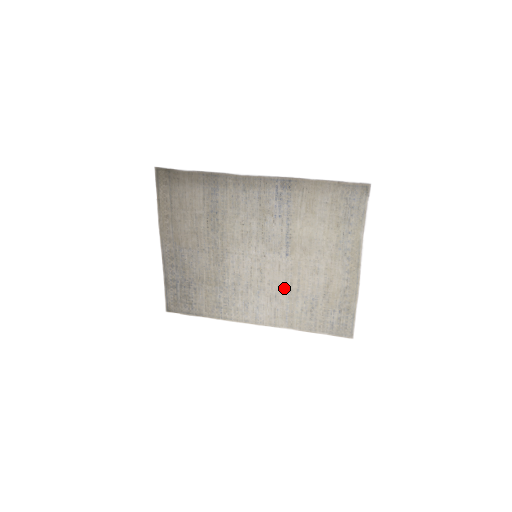
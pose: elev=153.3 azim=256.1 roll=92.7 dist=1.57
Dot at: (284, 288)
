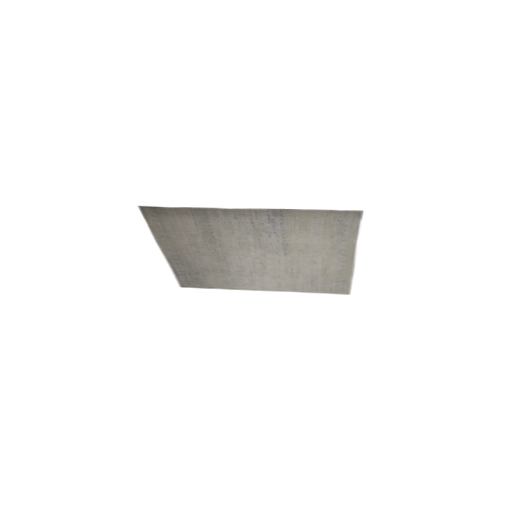
Dot at: (285, 272)
